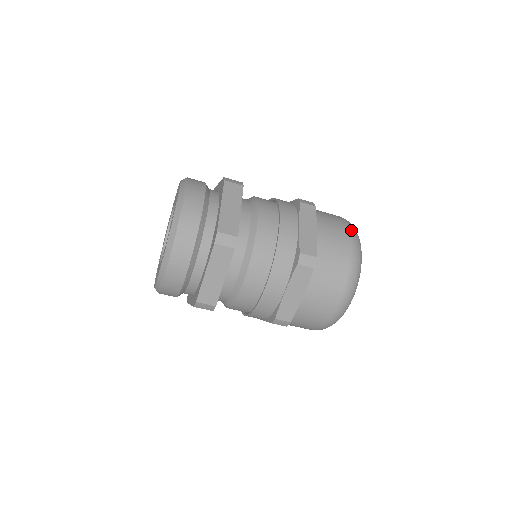
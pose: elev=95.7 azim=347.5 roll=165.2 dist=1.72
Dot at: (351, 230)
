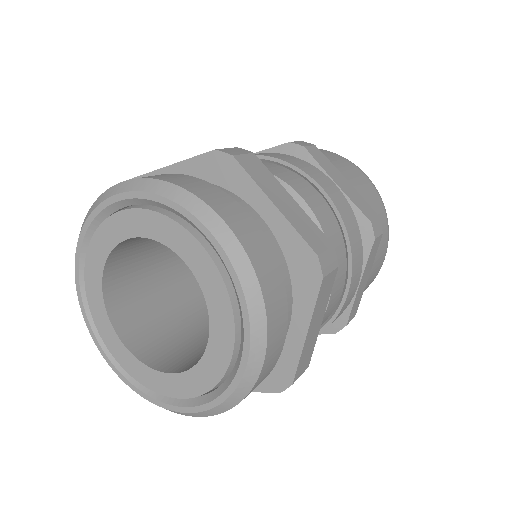
Dot at: occluded
